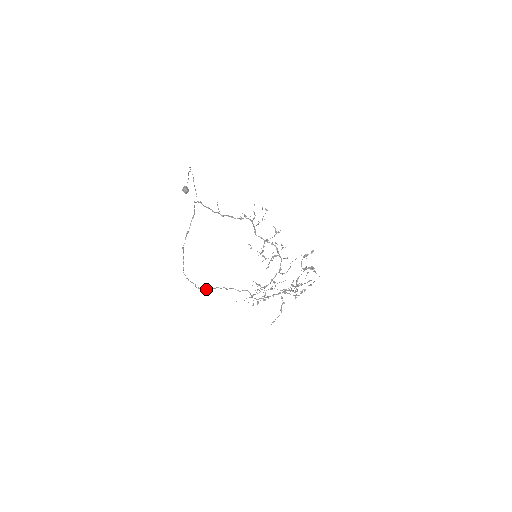
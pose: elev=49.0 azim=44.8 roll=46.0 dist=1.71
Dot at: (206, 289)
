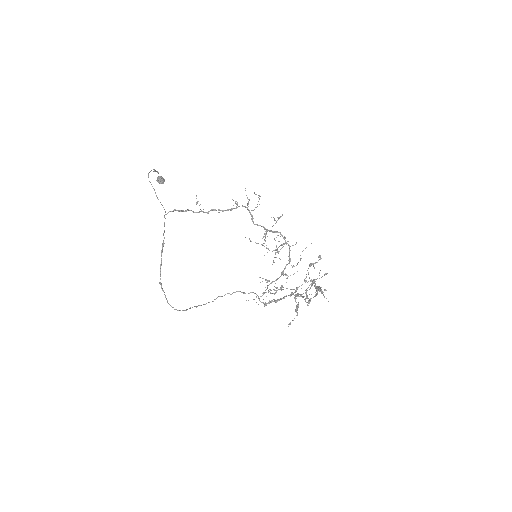
Dot at: occluded
